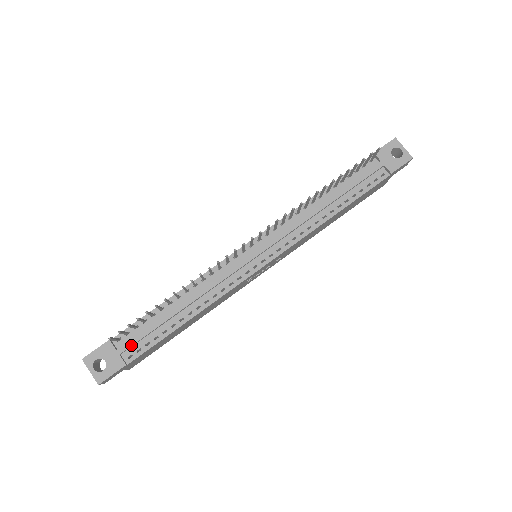
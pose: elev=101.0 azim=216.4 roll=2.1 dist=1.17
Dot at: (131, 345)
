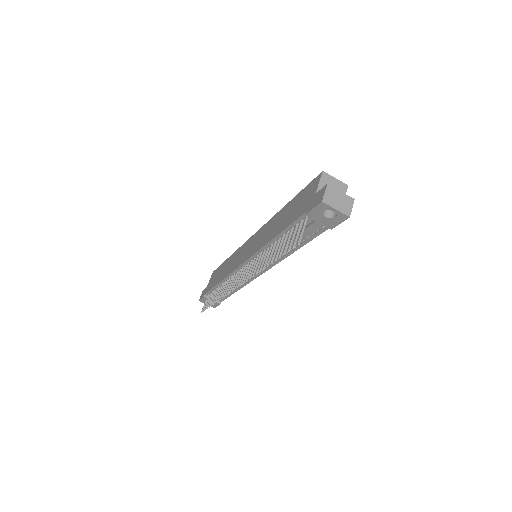
Dot at: occluded
